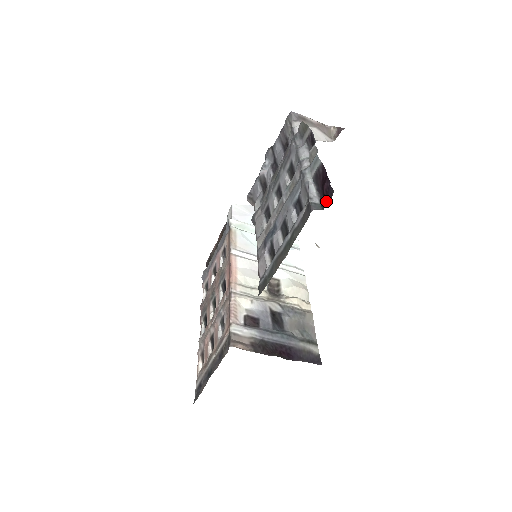
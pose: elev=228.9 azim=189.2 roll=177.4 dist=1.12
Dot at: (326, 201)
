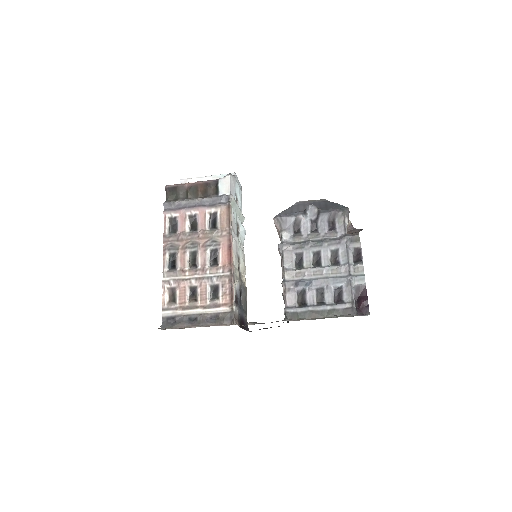
Dot at: (360, 311)
